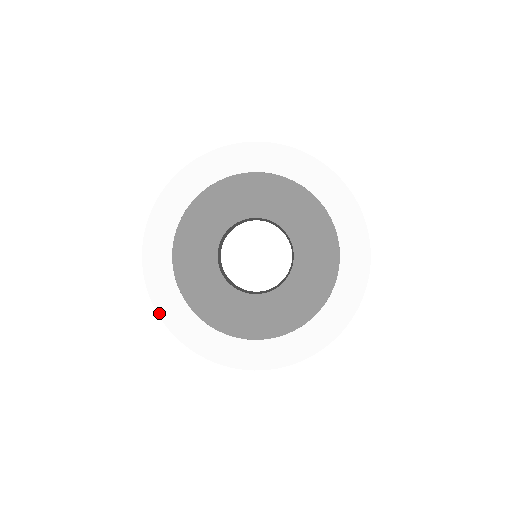
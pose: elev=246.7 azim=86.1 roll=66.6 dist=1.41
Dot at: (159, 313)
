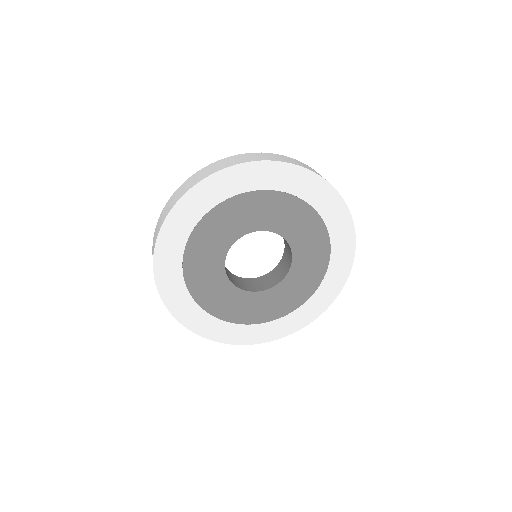
Dot at: (163, 300)
